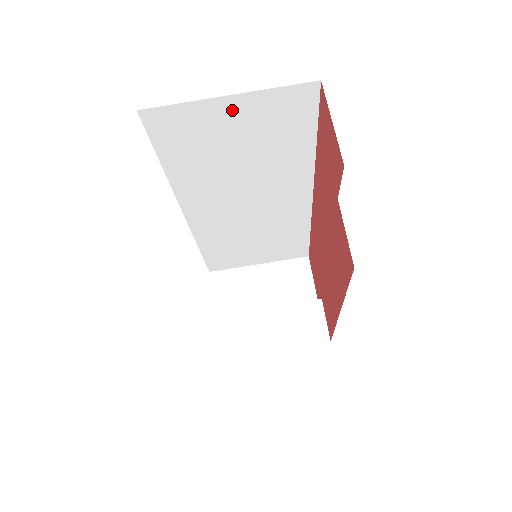
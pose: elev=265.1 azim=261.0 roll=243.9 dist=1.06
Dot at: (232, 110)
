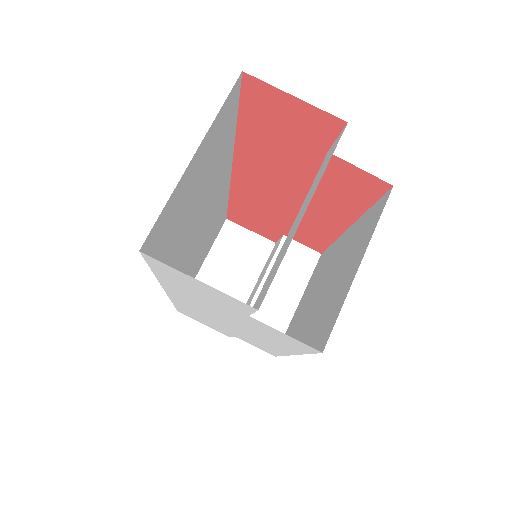
Dot at: (195, 165)
